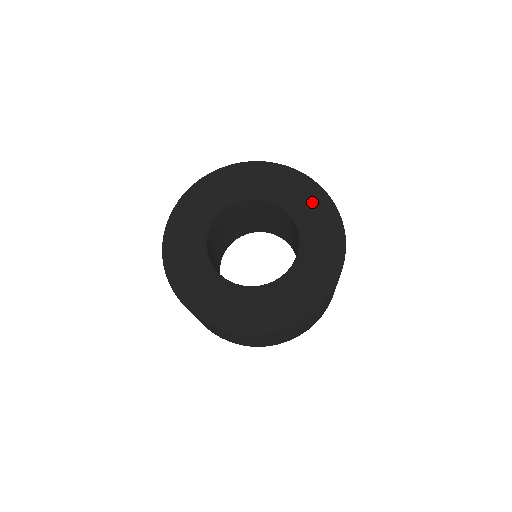
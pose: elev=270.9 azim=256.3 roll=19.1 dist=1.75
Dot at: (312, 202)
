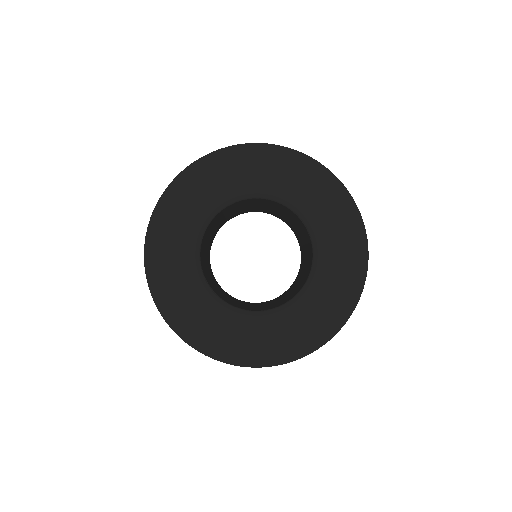
Dot at: (341, 225)
